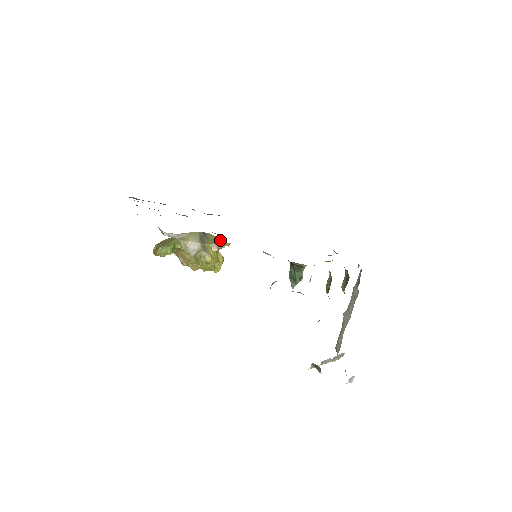
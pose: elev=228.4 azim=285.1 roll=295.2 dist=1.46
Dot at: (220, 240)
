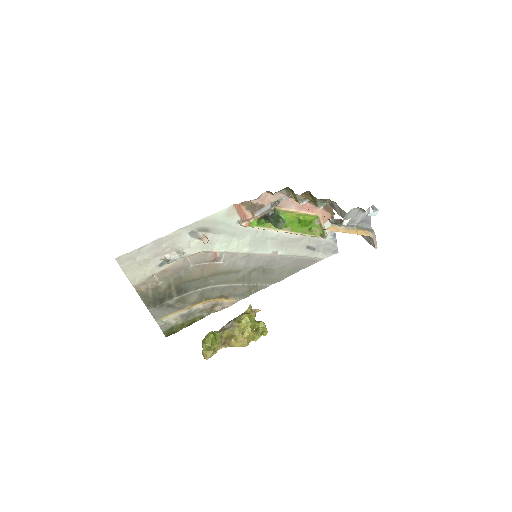
Dot at: occluded
